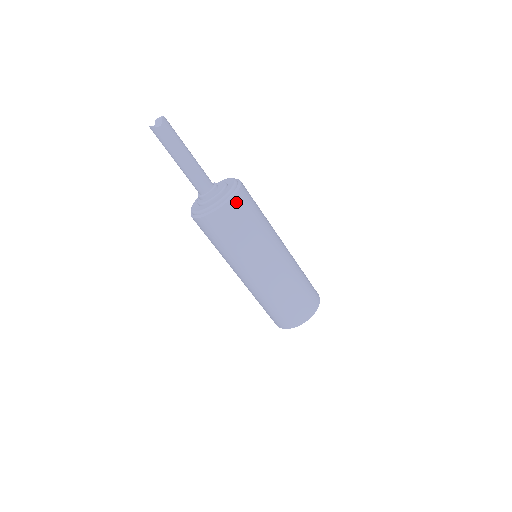
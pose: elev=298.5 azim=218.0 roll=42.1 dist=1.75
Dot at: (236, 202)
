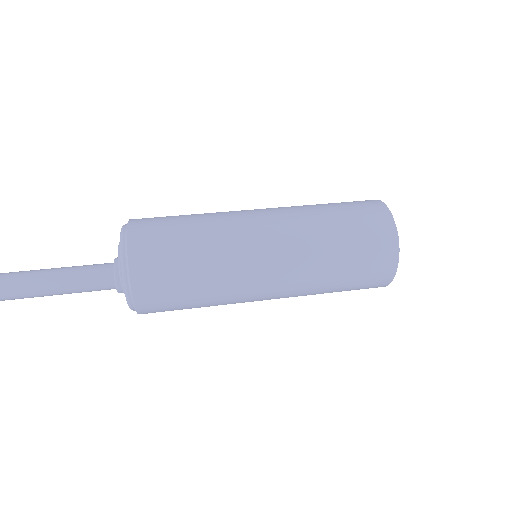
Dot at: occluded
